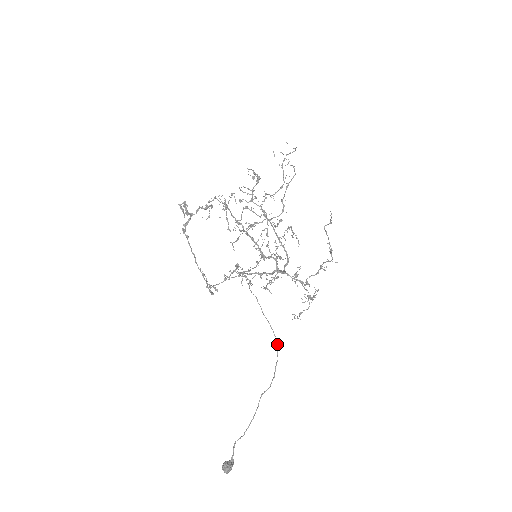
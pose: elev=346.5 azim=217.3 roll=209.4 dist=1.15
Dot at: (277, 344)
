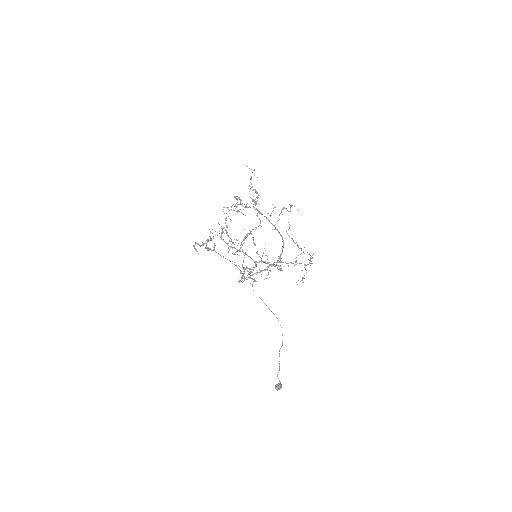
Dot at: (278, 320)
